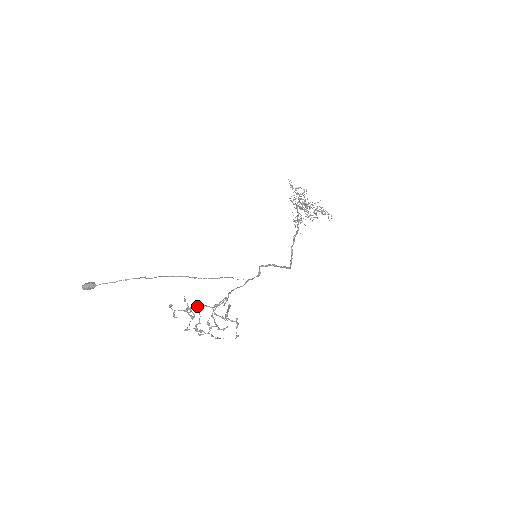
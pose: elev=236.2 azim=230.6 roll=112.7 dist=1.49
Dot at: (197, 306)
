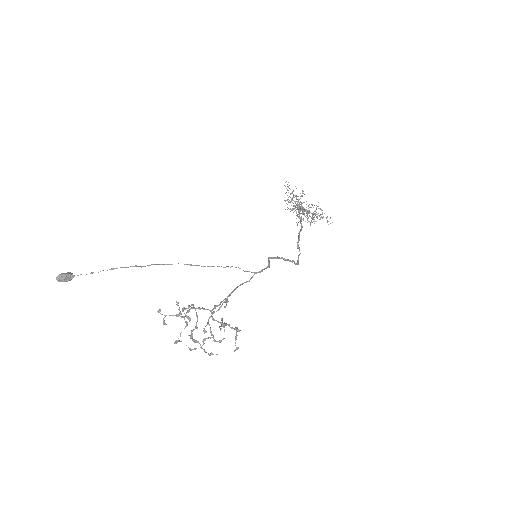
Dot at: (194, 307)
